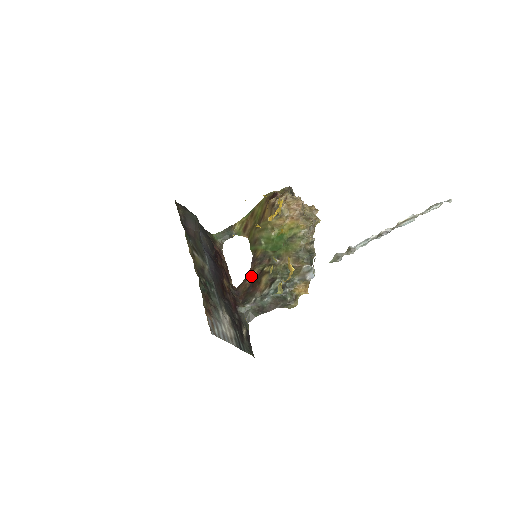
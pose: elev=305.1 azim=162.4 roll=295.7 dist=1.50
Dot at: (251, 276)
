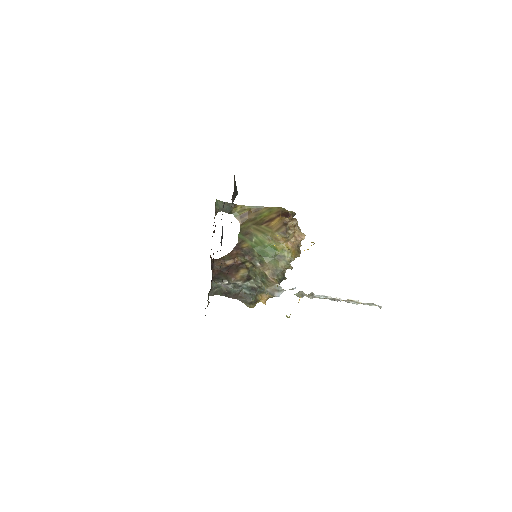
Dot at: (232, 260)
